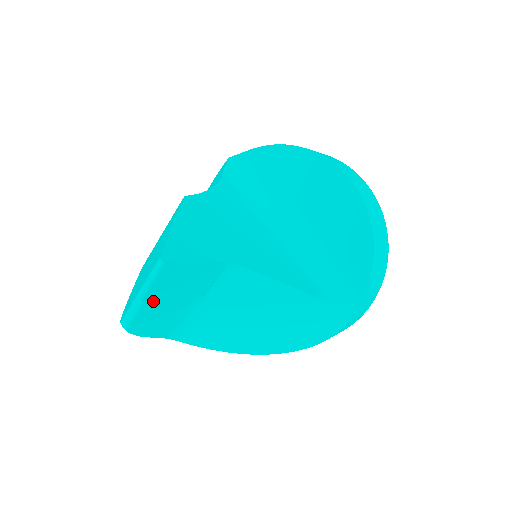
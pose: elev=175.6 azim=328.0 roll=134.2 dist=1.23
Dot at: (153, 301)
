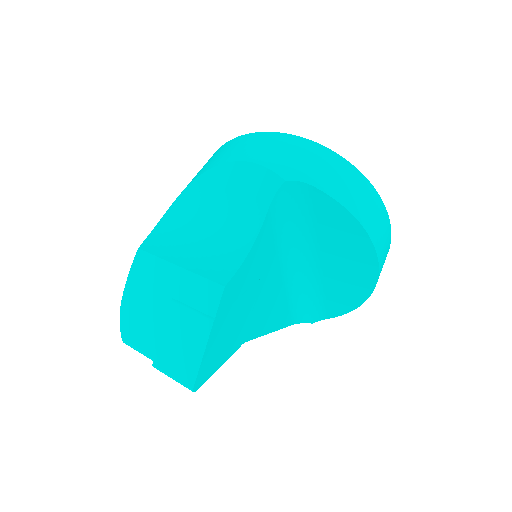
Dot at: occluded
